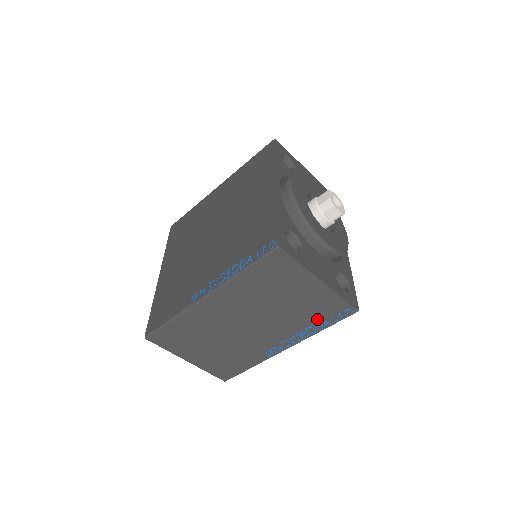
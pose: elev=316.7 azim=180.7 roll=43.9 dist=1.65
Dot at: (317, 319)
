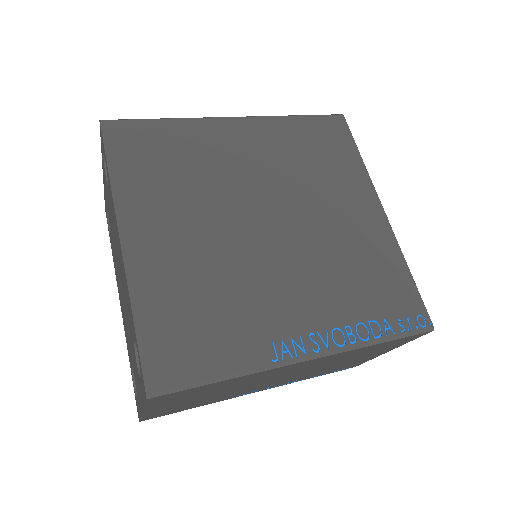
Dot at: (327, 372)
